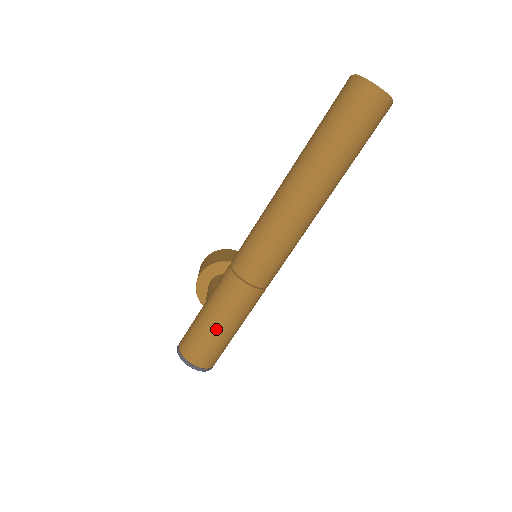
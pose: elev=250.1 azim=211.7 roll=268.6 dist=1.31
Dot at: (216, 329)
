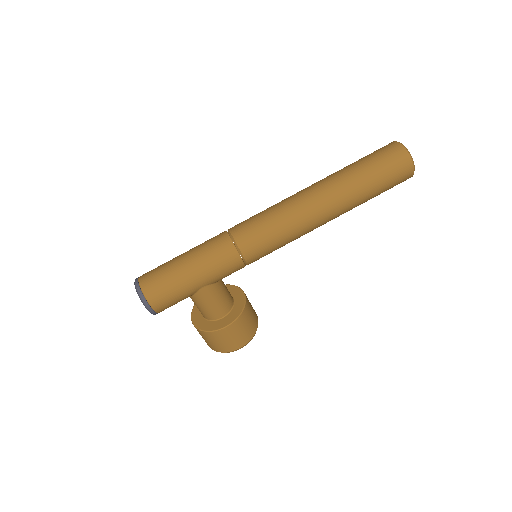
Dot at: (179, 258)
